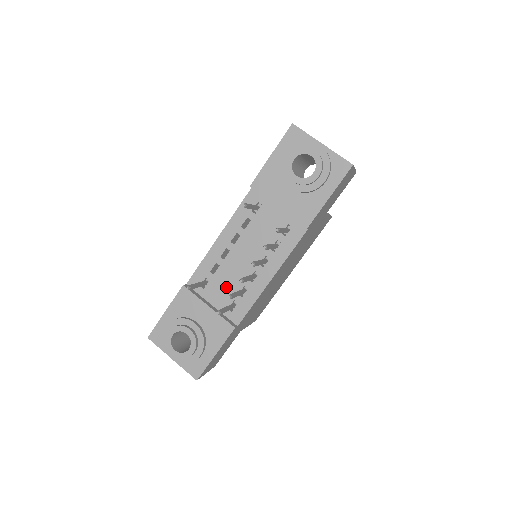
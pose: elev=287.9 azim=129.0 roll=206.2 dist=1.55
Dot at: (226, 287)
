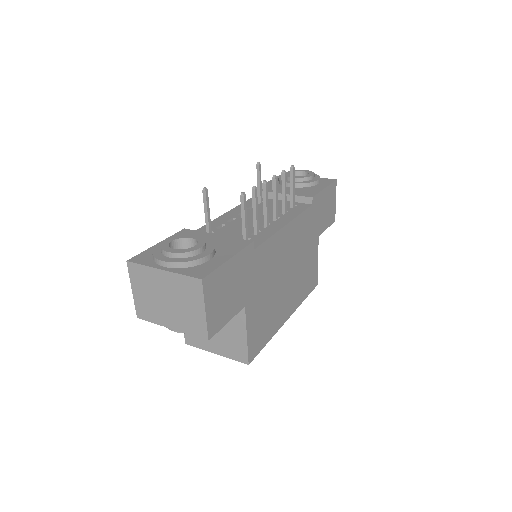
Dot at: (235, 233)
